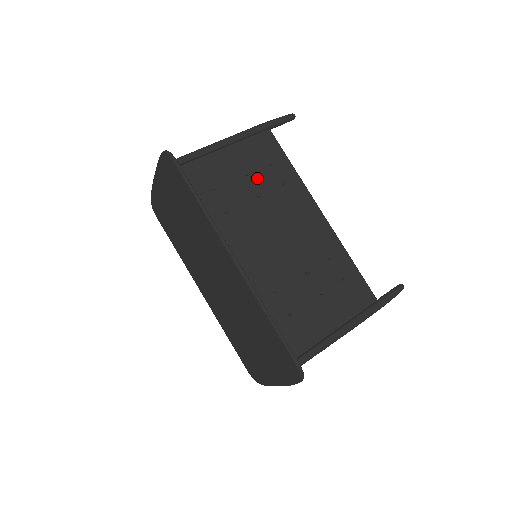
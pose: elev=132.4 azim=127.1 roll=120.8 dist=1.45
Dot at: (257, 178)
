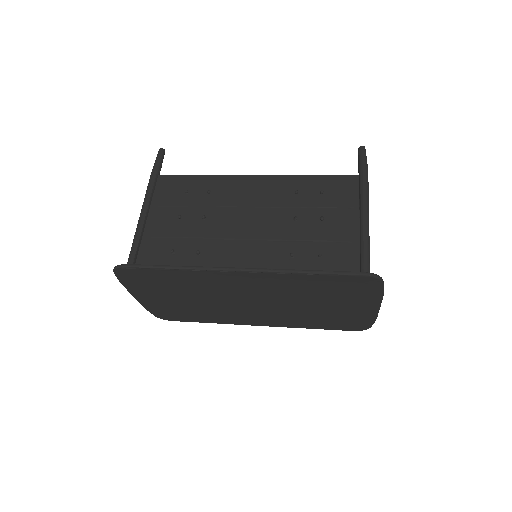
Dot at: (189, 210)
